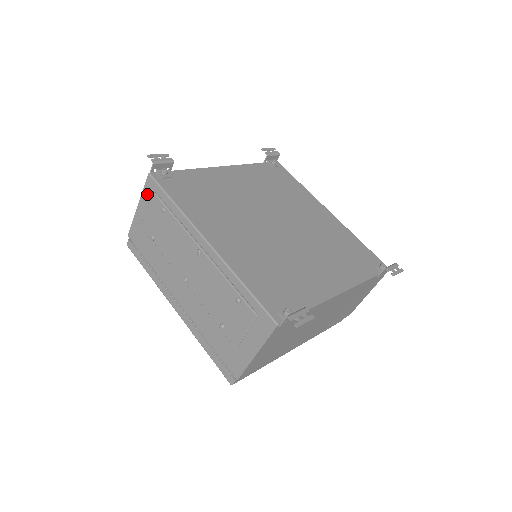
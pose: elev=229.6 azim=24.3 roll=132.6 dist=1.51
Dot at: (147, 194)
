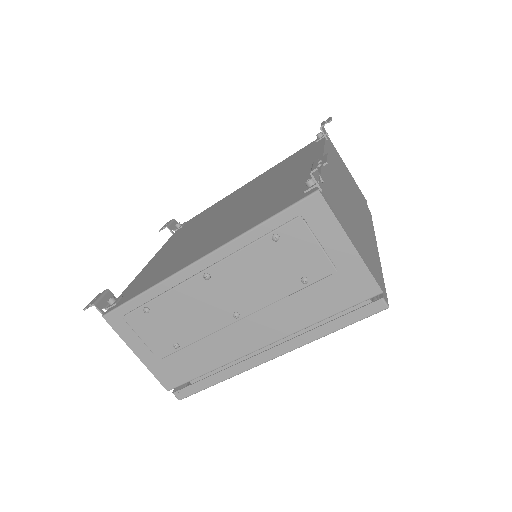
Dot at: (125, 331)
